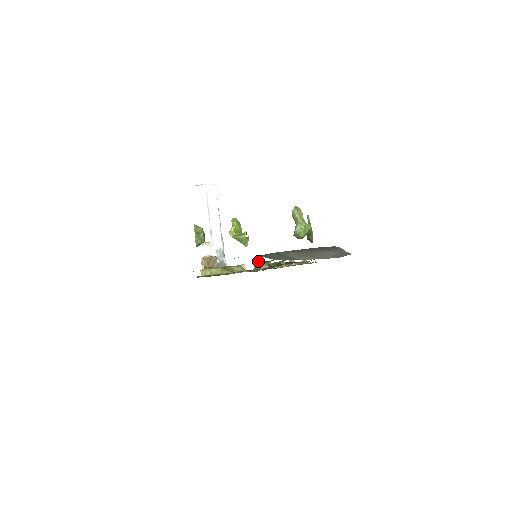
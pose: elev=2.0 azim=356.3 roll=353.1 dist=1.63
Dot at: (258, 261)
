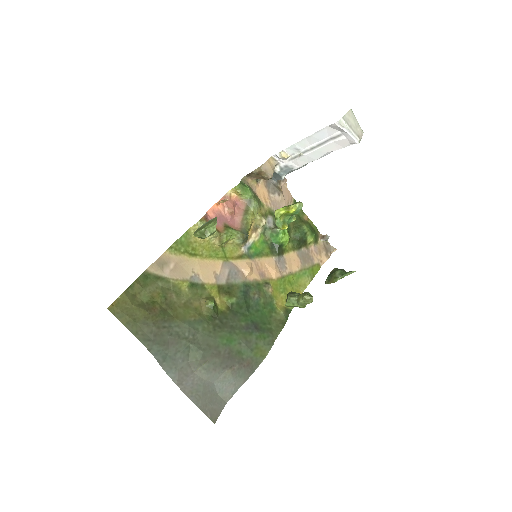
Dot at: (280, 232)
